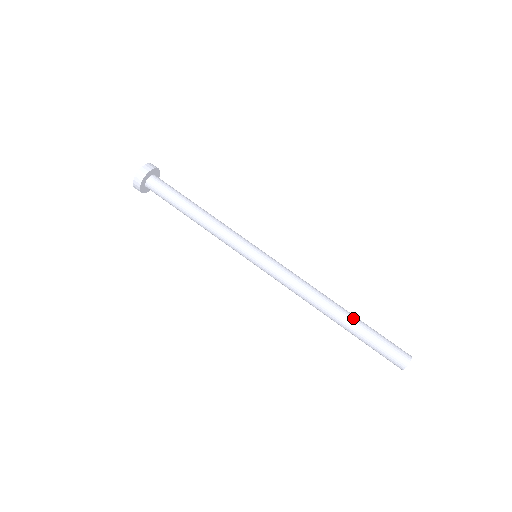
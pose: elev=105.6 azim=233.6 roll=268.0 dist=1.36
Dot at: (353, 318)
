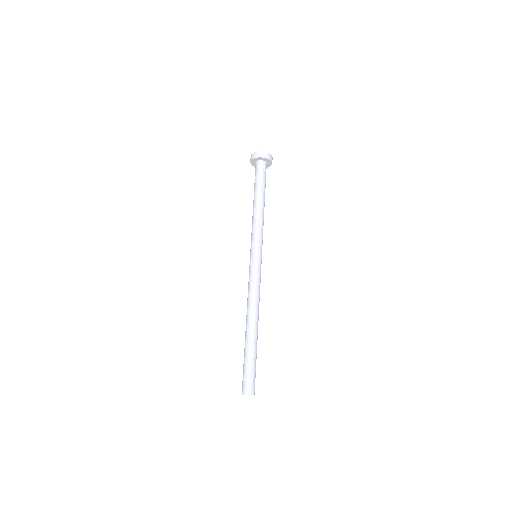
Dot at: (253, 340)
